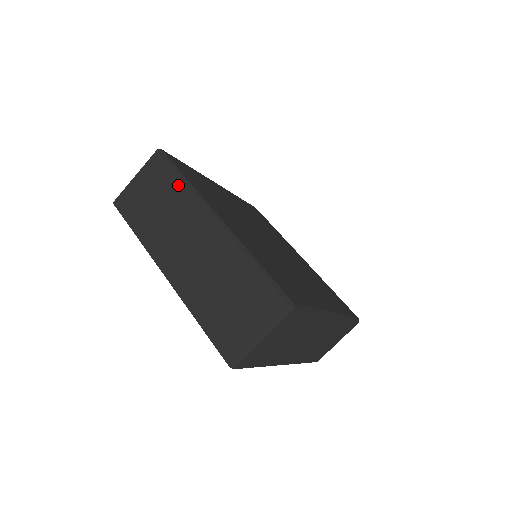
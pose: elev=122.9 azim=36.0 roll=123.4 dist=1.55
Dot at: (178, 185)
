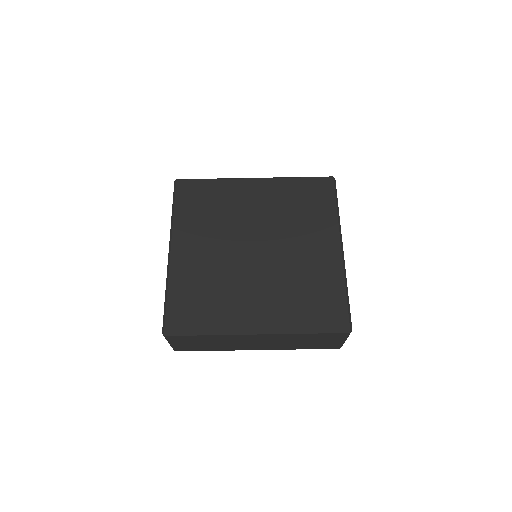
Dot at: (208, 337)
